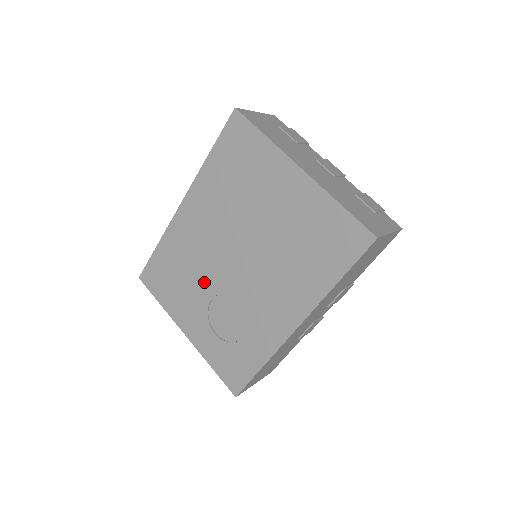
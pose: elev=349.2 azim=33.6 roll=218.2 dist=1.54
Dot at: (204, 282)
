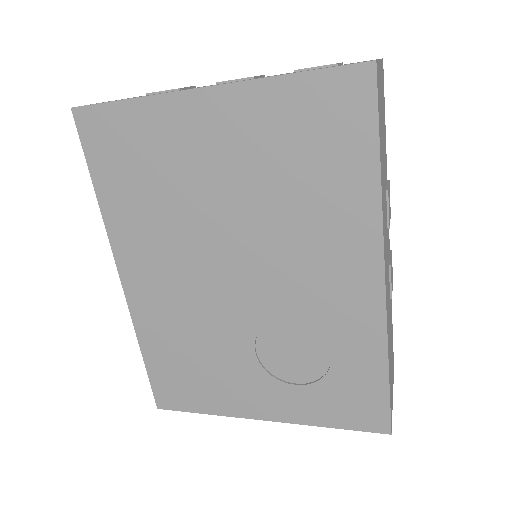
Dot at: (228, 339)
